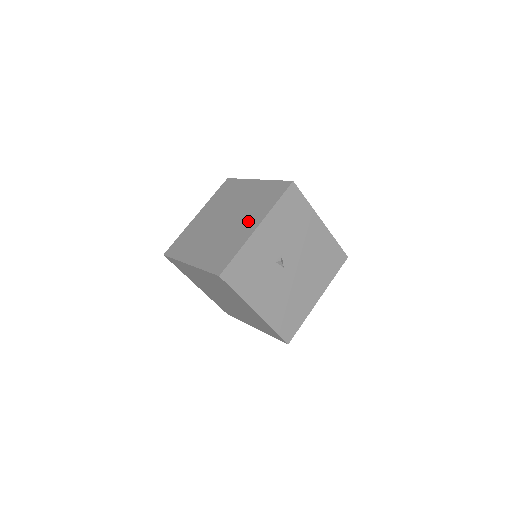
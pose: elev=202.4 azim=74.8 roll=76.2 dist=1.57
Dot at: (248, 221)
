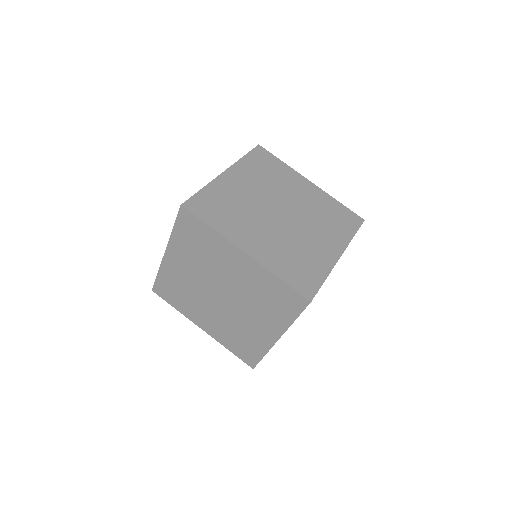
Dot at: (324, 239)
